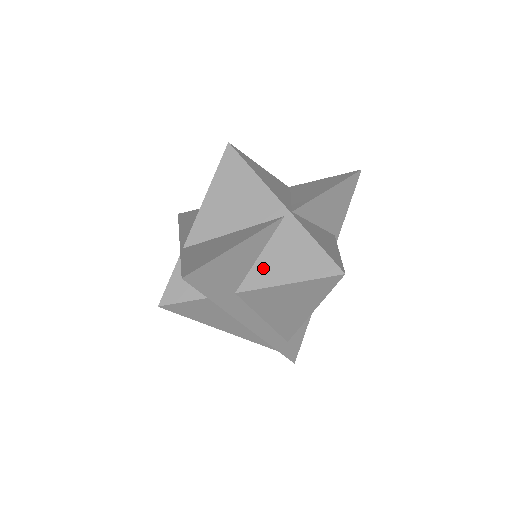
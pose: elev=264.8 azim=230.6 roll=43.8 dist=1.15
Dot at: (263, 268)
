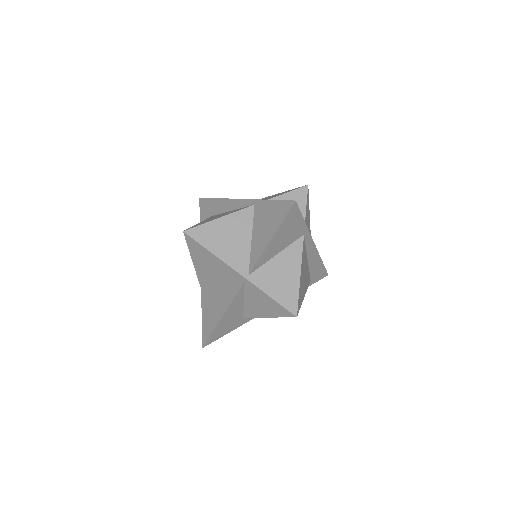
Dot at: (250, 308)
